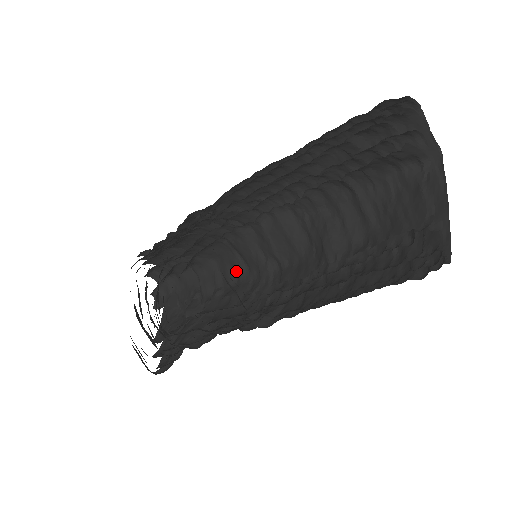
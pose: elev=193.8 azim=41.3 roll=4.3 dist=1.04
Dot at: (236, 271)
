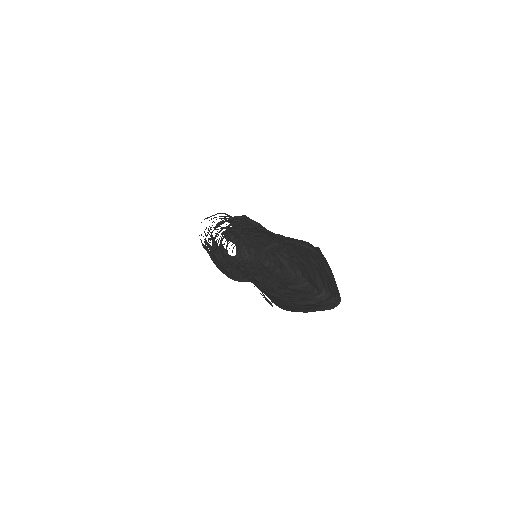
Dot at: occluded
